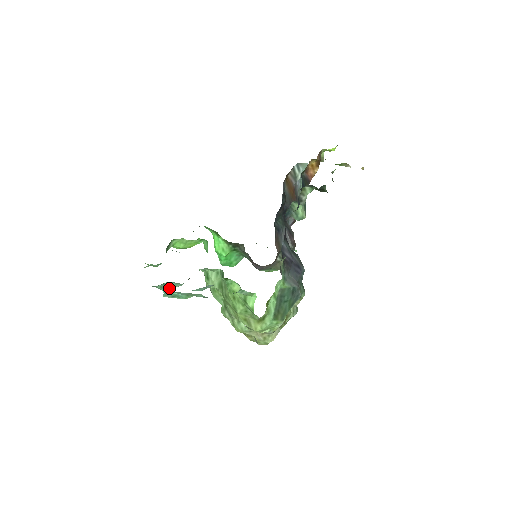
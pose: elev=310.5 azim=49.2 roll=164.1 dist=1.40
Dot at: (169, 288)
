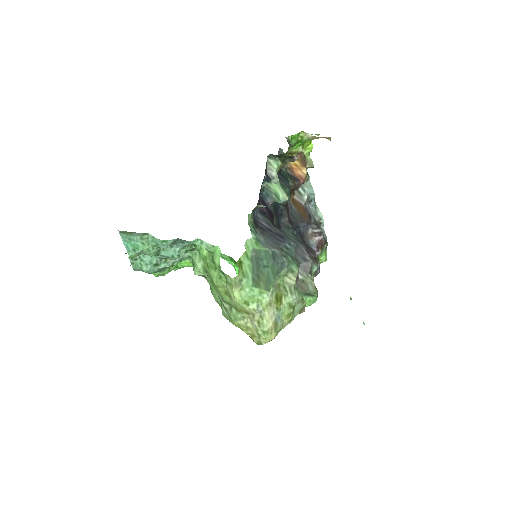
Dot at: (149, 266)
